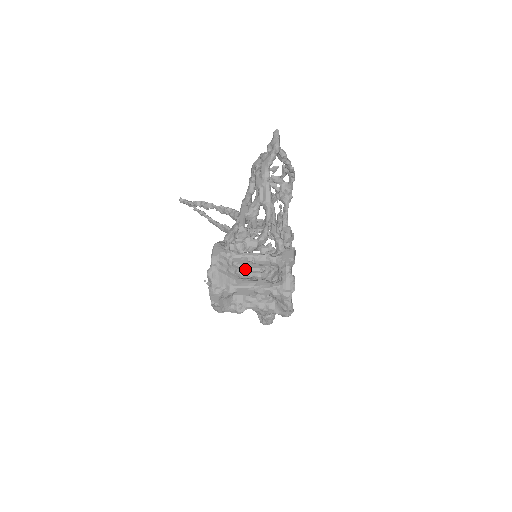
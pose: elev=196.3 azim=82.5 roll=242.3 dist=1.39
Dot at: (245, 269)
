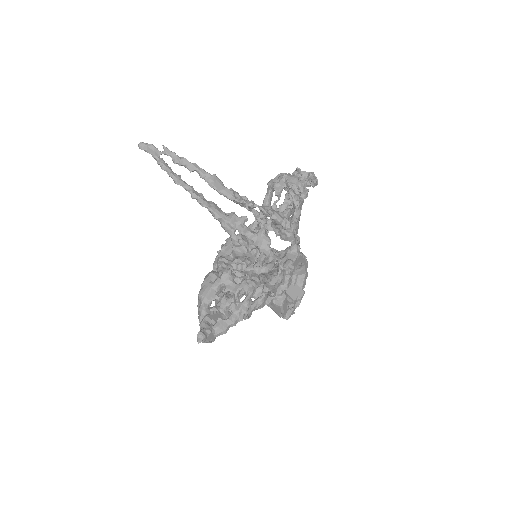
Dot at: occluded
